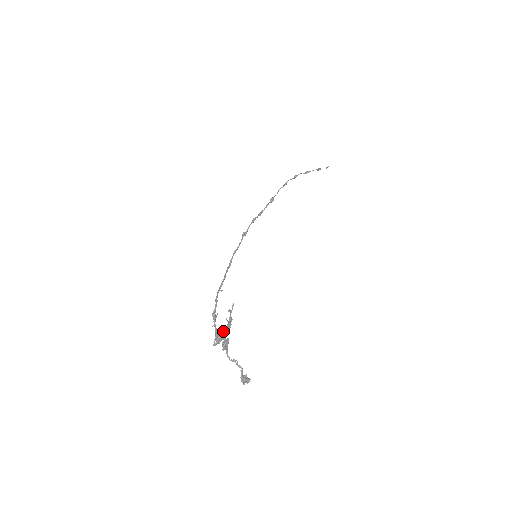
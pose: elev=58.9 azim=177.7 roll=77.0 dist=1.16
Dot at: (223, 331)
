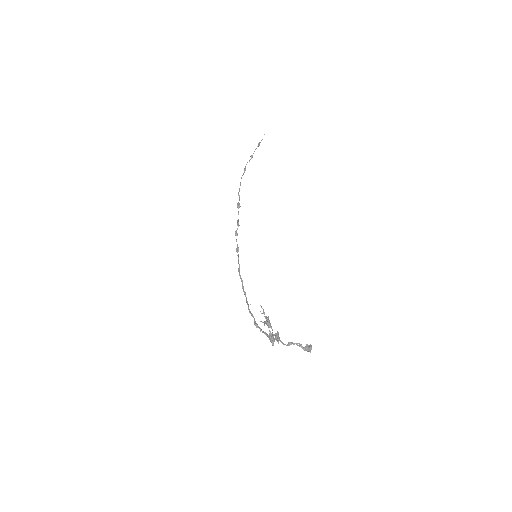
Dot at: (269, 331)
